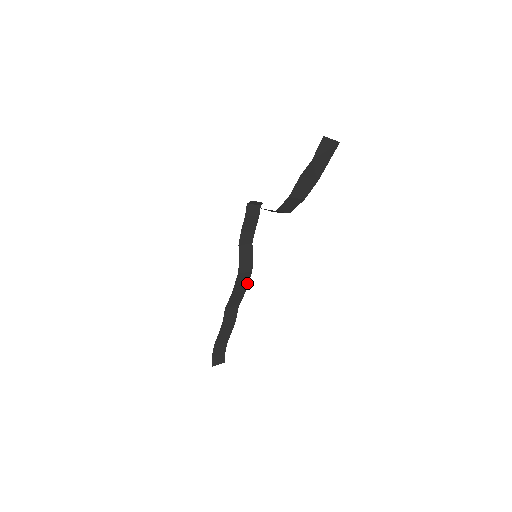
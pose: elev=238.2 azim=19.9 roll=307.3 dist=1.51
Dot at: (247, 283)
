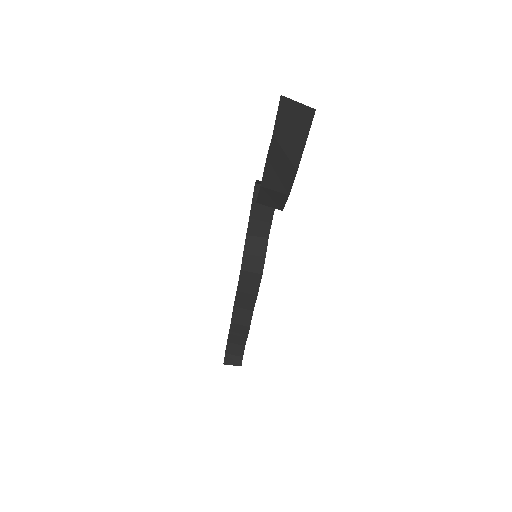
Dot at: (258, 286)
